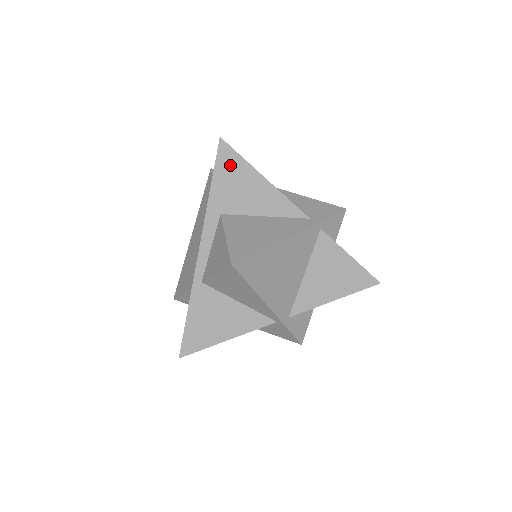
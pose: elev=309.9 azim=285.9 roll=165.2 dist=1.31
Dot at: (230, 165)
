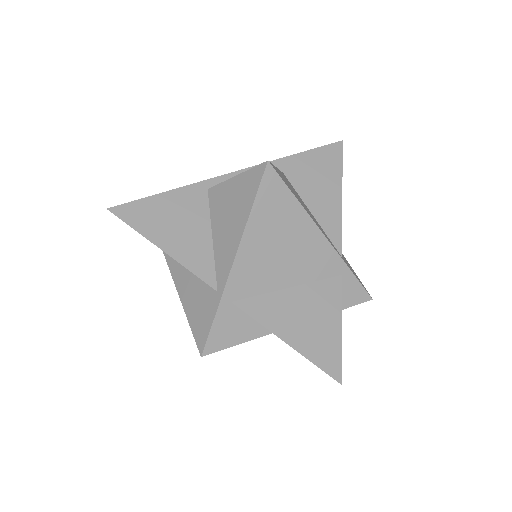
Dot at: (328, 160)
